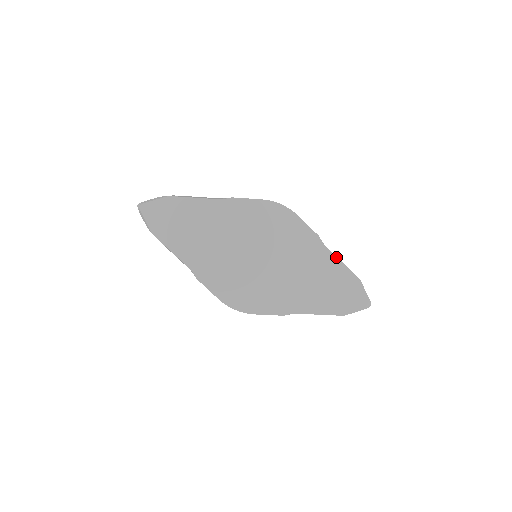
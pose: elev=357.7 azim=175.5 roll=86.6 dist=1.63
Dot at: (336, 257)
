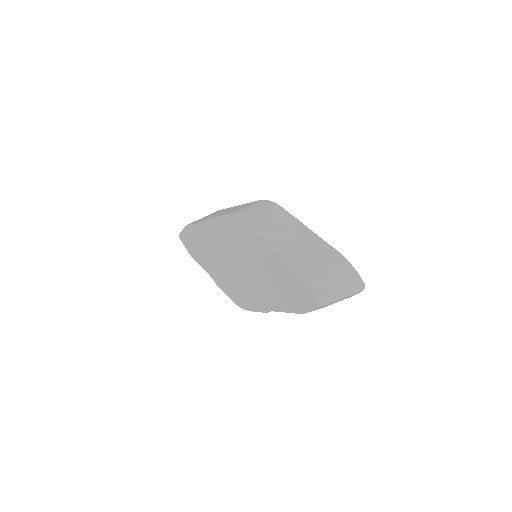
Dot at: (278, 257)
